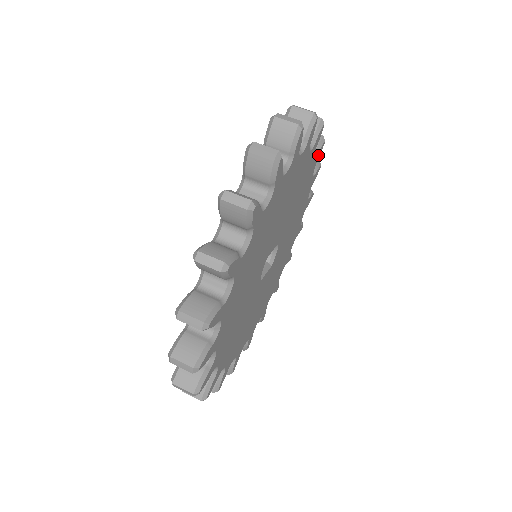
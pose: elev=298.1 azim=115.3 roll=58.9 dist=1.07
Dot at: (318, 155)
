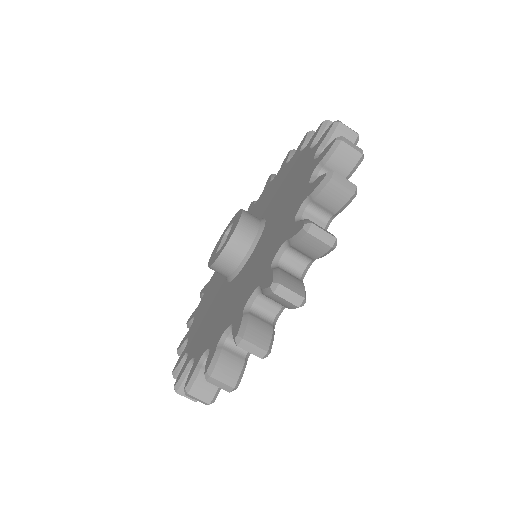
Dot at: occluded
